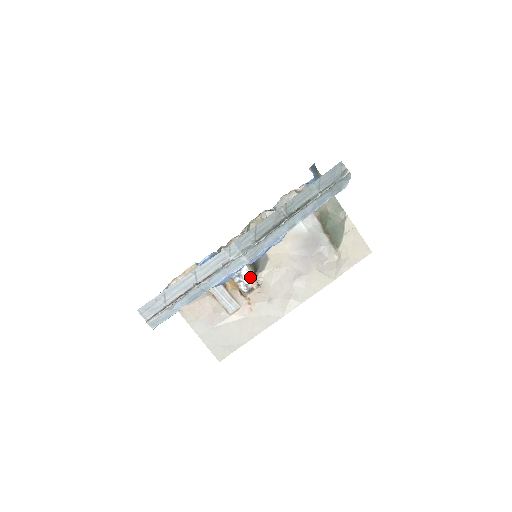
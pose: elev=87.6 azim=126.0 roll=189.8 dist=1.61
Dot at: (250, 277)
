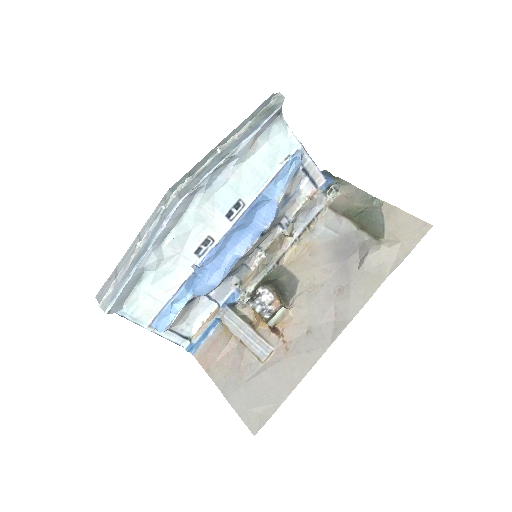
Dot at: (273, 301)
